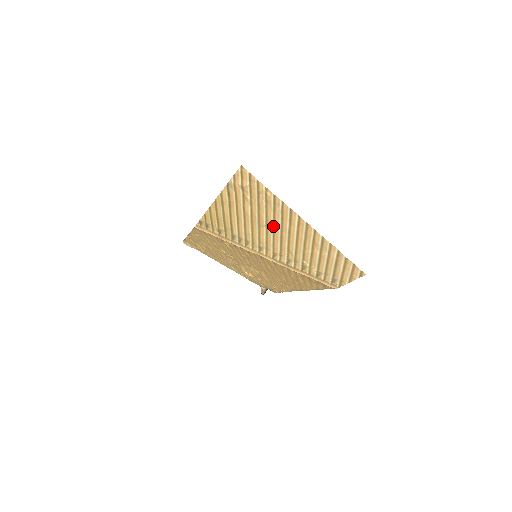
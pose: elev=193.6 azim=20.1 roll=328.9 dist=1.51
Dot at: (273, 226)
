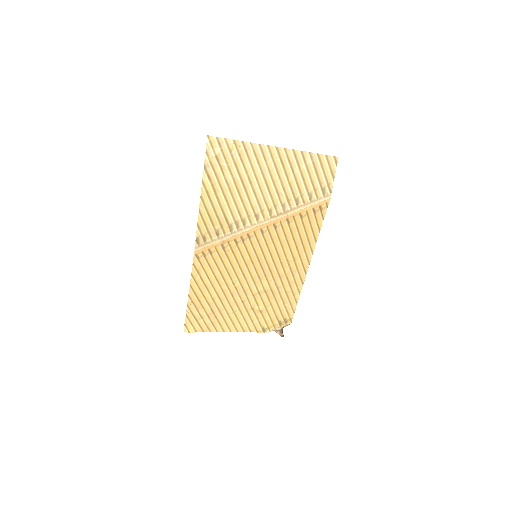
Dot at: (255, 177)
